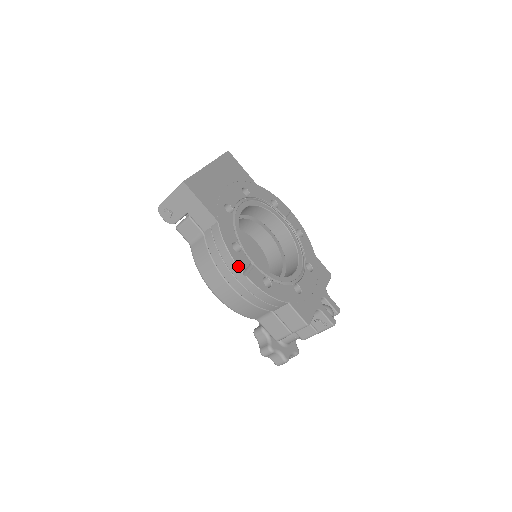
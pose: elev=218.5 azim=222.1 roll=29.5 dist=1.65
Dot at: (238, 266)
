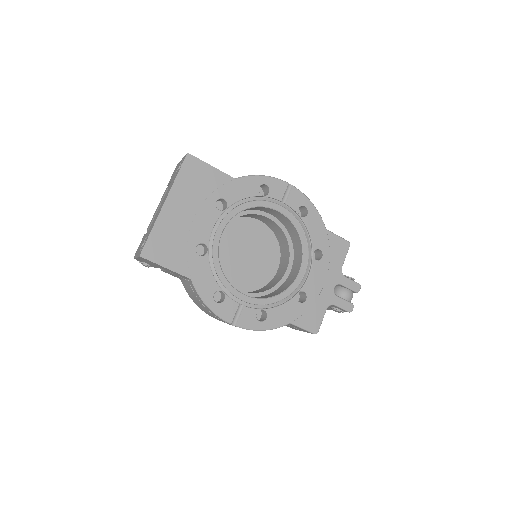
Dot at: (224, 320)
